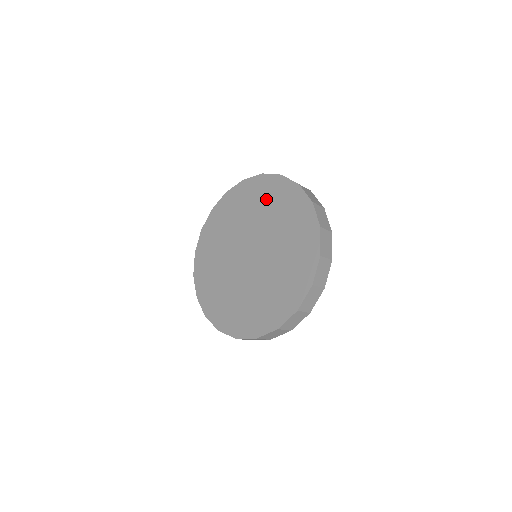
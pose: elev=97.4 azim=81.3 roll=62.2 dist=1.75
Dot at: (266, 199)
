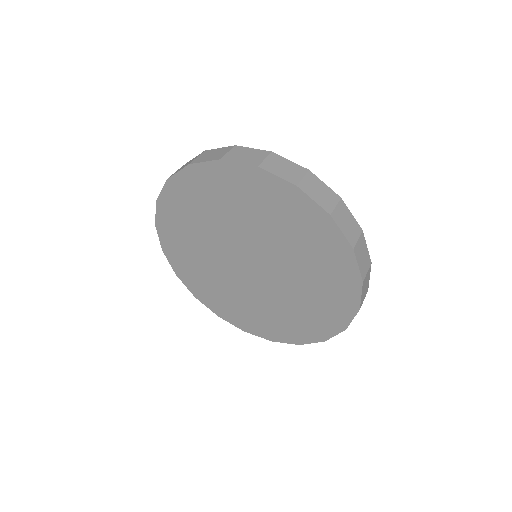
Dot at: (245, 200)
